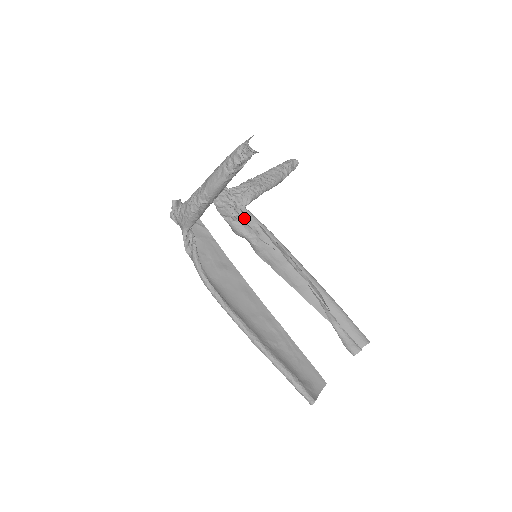
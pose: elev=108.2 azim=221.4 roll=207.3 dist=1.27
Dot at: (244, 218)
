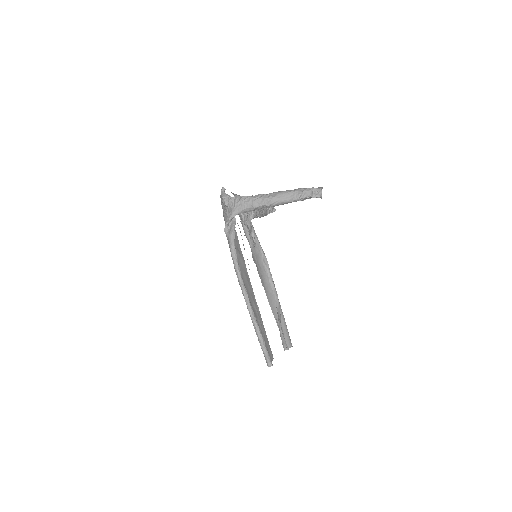
Dot at: (249, 227)
